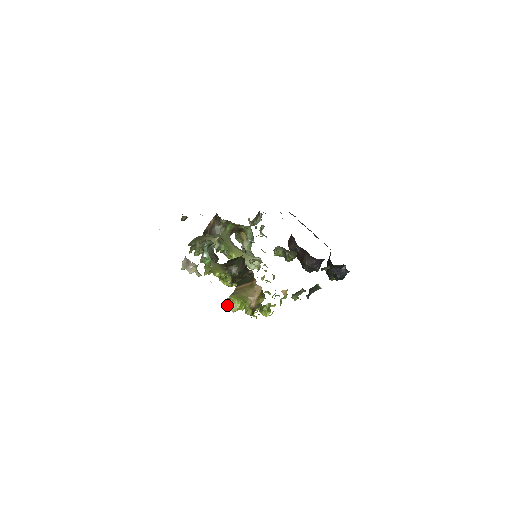
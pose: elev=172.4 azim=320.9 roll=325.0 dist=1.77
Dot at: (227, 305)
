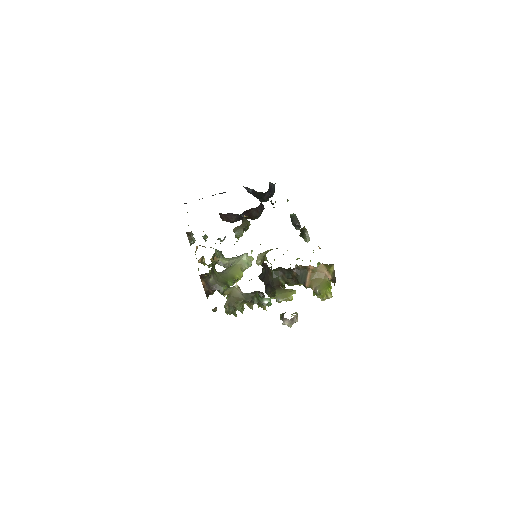
Dot at: occluded
